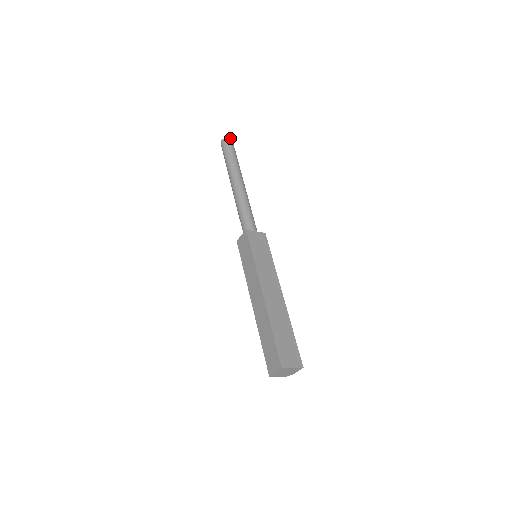
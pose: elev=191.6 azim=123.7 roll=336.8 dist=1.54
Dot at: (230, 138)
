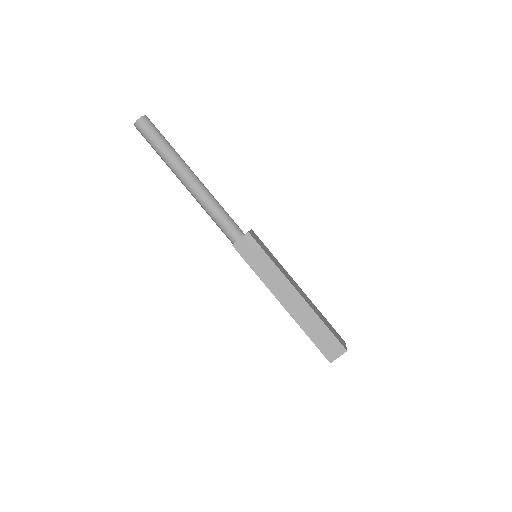
Dot at: occluded
